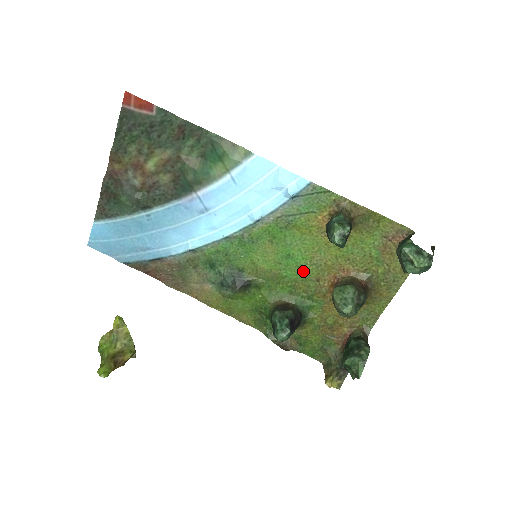
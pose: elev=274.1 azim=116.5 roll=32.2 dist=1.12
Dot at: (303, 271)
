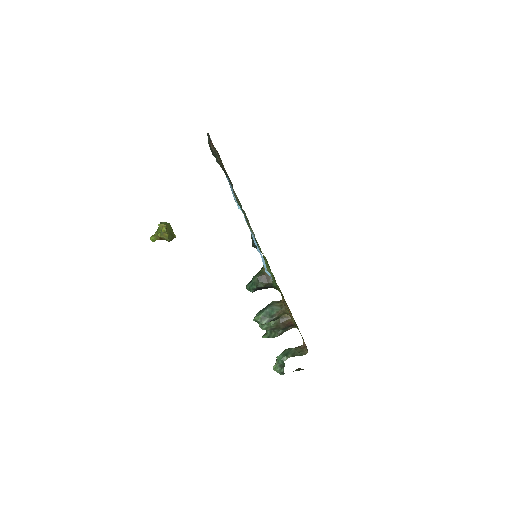
Dot at: occluded
